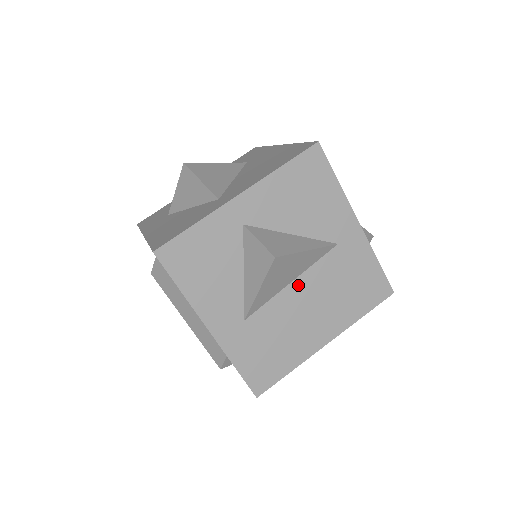
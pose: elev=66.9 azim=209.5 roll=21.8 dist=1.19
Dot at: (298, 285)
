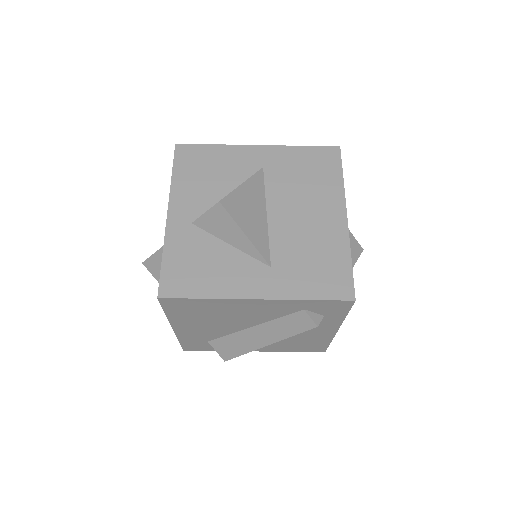
Dot at: (274, 212)
